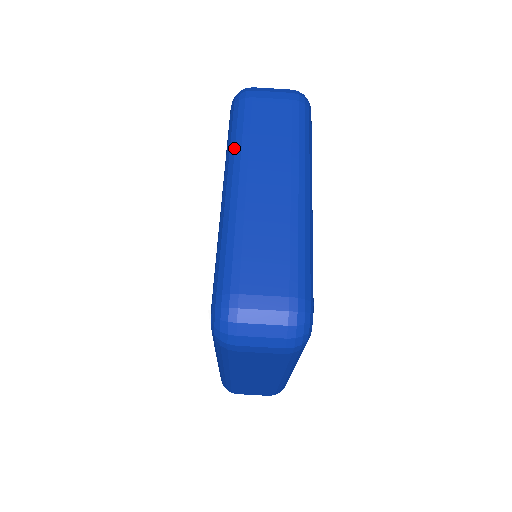
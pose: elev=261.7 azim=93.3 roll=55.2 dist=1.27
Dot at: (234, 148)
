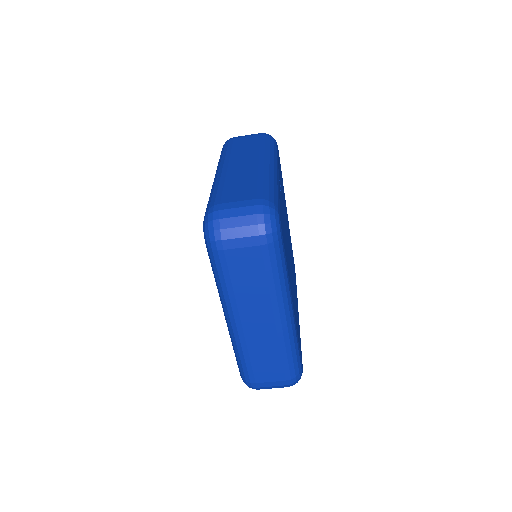
Dot at: (223, 294)
